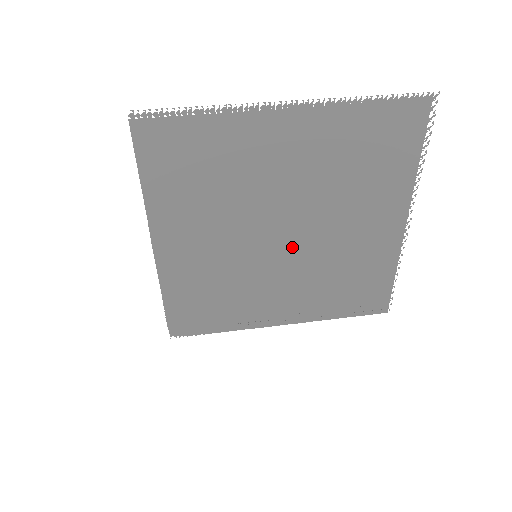
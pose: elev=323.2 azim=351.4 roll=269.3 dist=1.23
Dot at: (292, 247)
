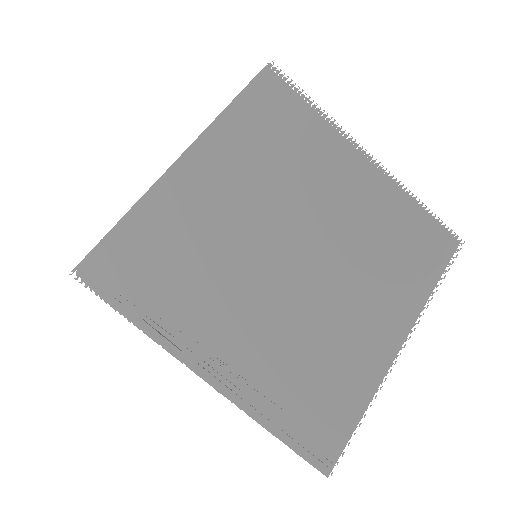
Dot at: (294, 278)
